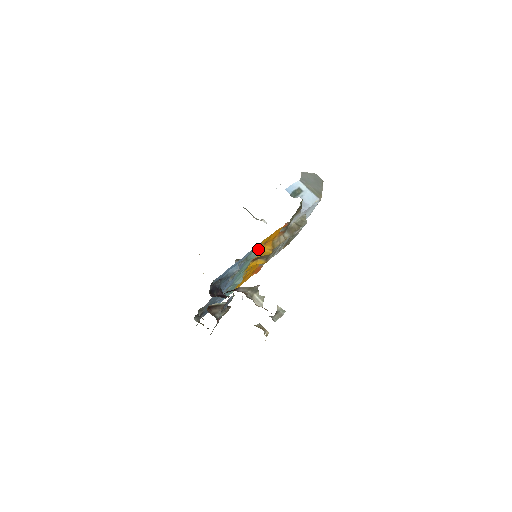
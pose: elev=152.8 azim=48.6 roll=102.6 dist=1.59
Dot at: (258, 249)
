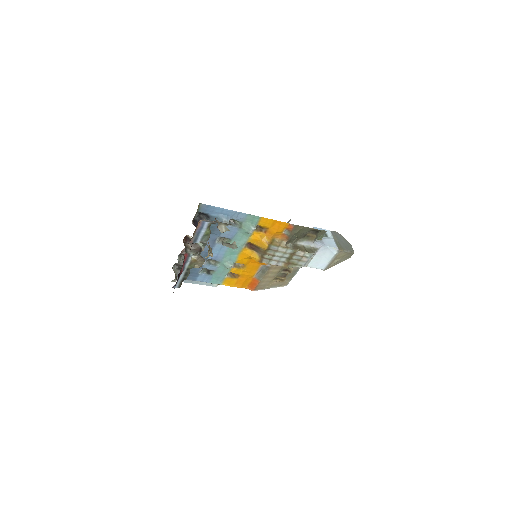
Dot at: (255, 225)
